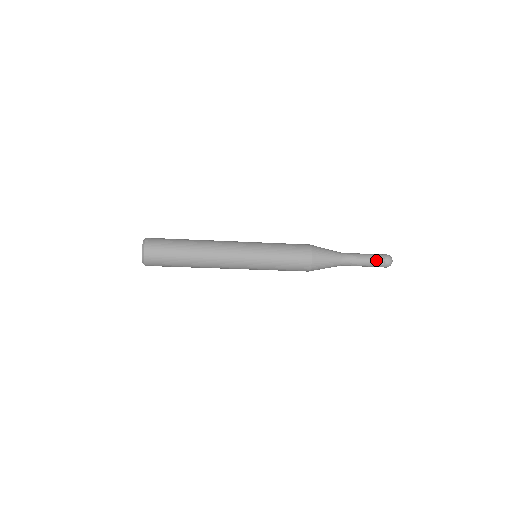
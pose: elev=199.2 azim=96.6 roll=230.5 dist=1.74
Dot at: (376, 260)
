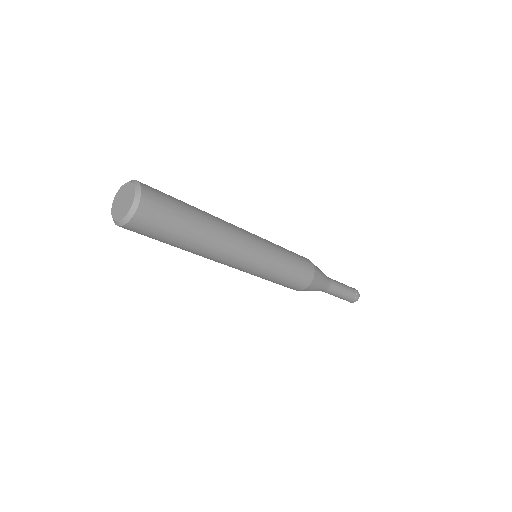
Dot at: (348, 298)
